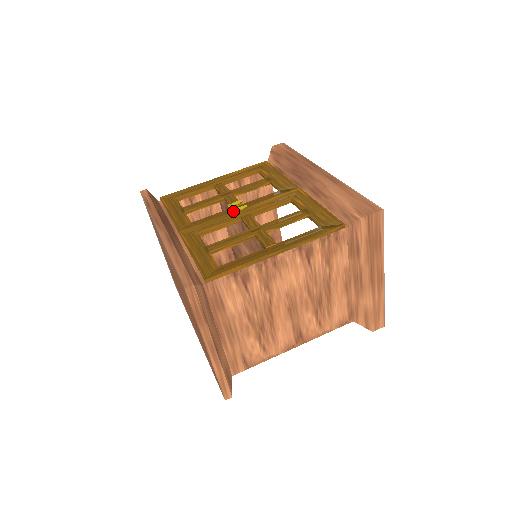
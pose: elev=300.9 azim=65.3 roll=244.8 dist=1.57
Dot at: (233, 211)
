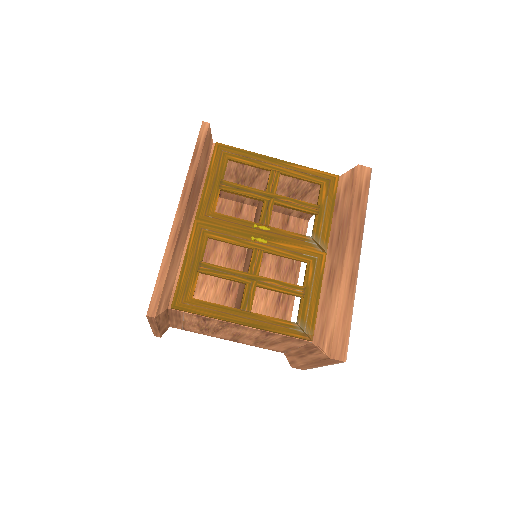
Dot at: (252, 238)
